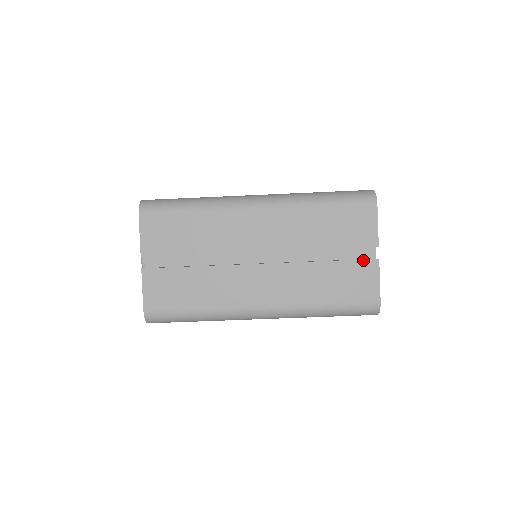
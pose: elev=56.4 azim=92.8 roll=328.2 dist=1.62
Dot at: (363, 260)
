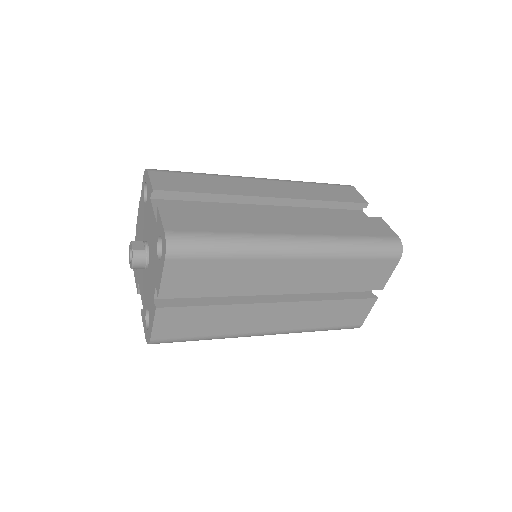
Dot at: (366, 299)
